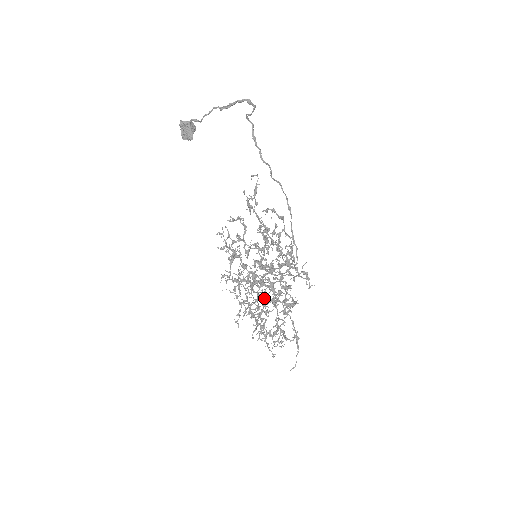
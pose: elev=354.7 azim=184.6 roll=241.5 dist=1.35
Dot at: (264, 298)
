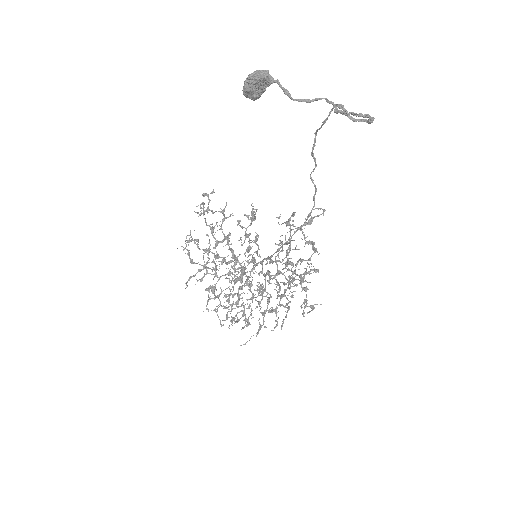
Dot at: (230, 274)
